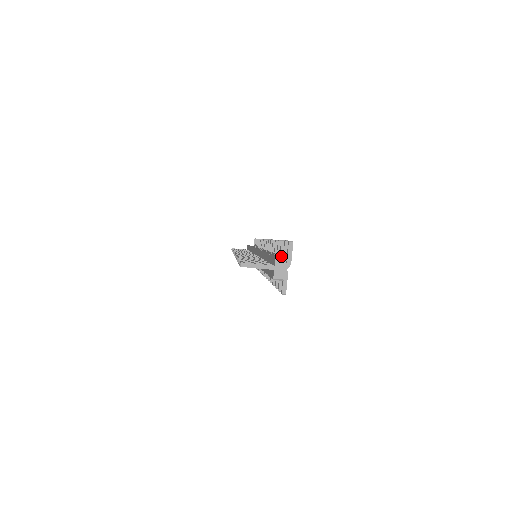
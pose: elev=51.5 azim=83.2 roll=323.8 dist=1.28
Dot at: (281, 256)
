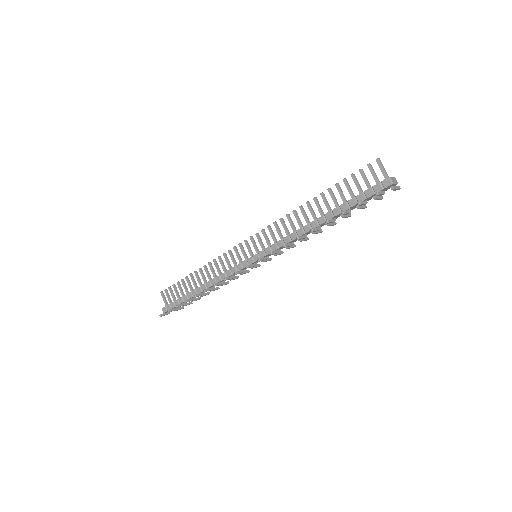
Dot at: (396, 181)
